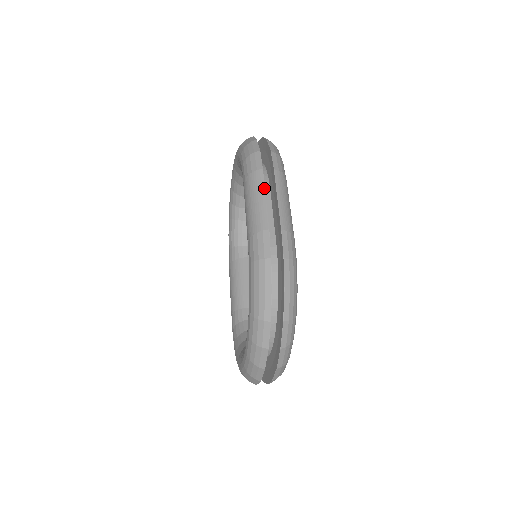
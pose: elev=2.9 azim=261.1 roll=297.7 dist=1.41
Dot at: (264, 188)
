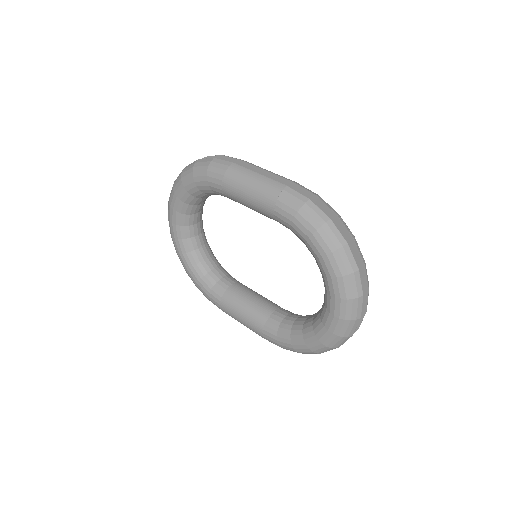
Dot at: (250, 170)
